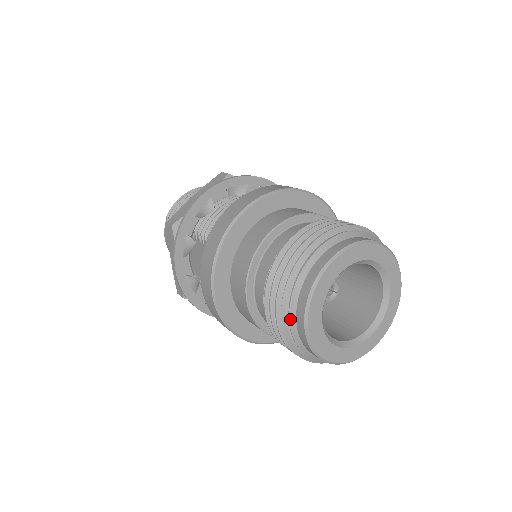
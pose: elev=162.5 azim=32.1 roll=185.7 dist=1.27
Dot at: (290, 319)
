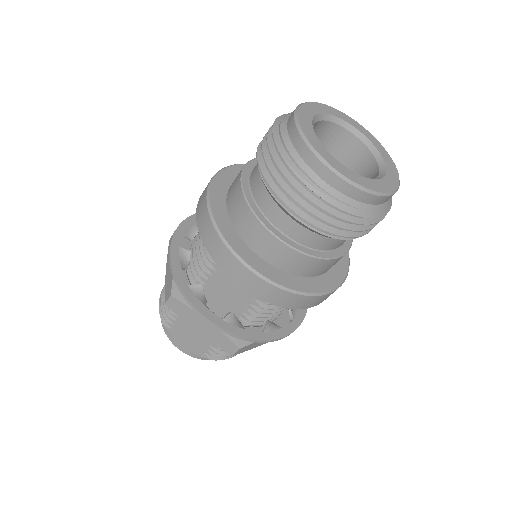
Dot at: (320, 186)
